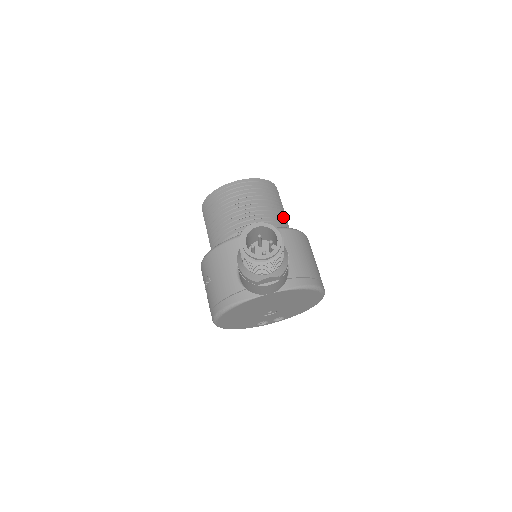
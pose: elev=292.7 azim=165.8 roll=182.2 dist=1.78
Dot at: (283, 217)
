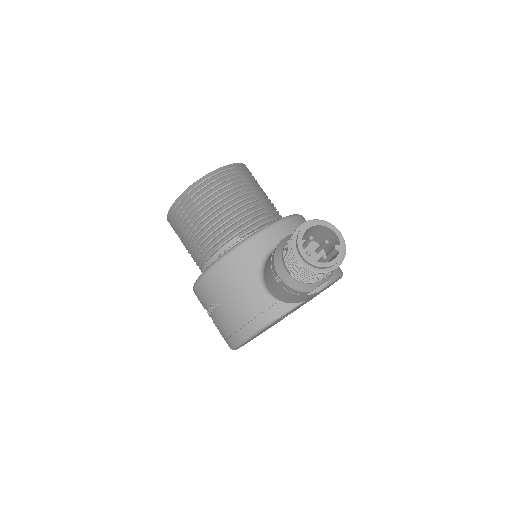
Dot at: occluded
